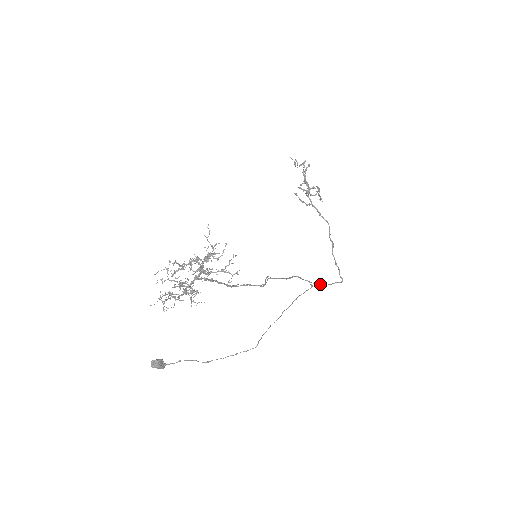
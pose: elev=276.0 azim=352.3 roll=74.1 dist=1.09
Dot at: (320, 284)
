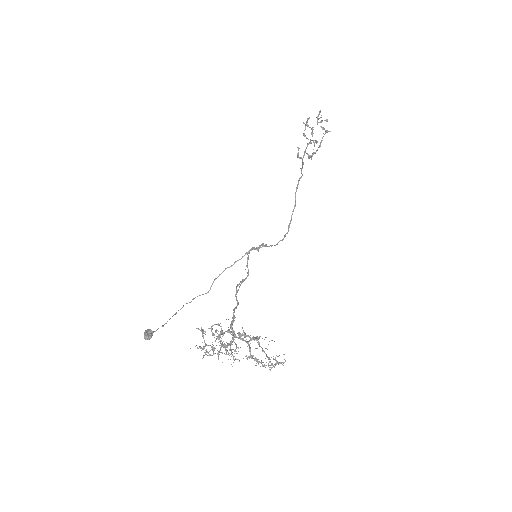
Dot at: occluded
